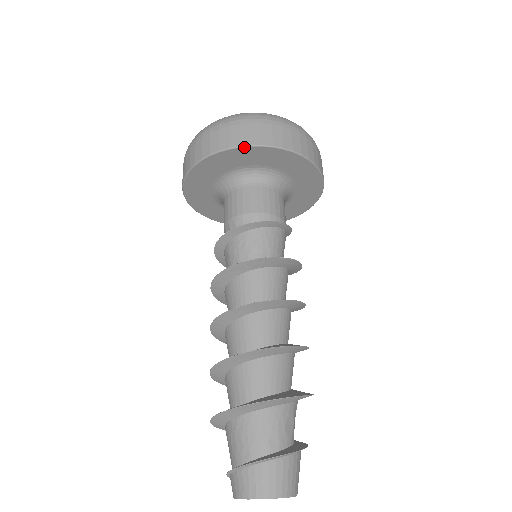
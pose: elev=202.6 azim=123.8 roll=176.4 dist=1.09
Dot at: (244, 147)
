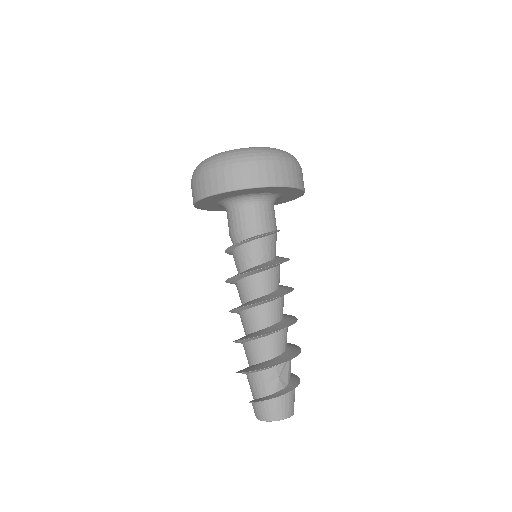
Dot at: (204, 198)
